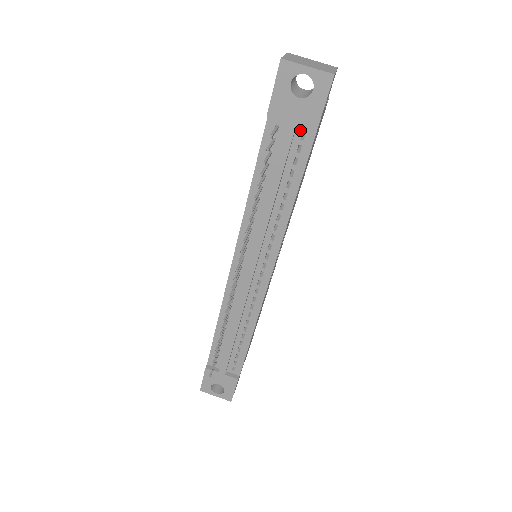
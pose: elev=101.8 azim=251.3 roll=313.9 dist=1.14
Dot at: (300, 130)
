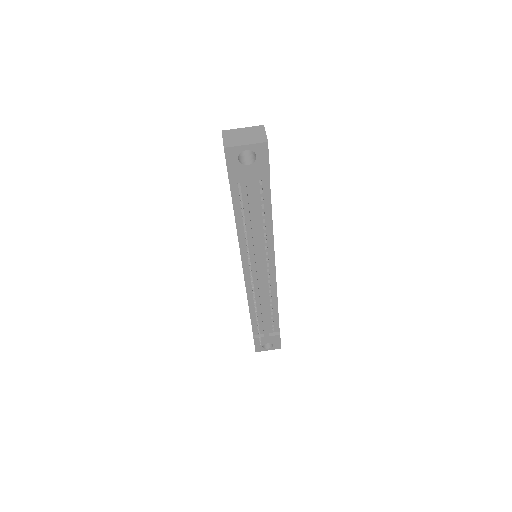
Dot at: (257, 180)
